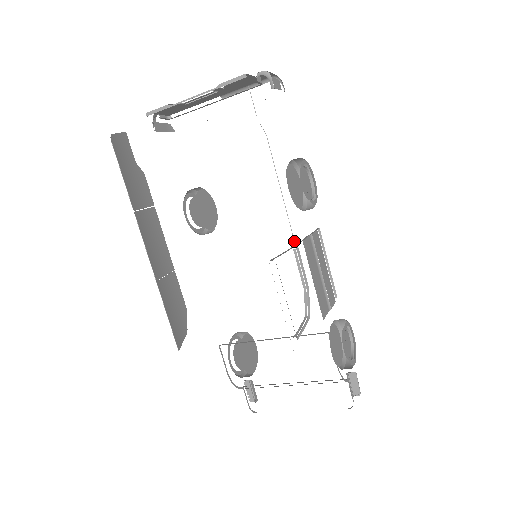
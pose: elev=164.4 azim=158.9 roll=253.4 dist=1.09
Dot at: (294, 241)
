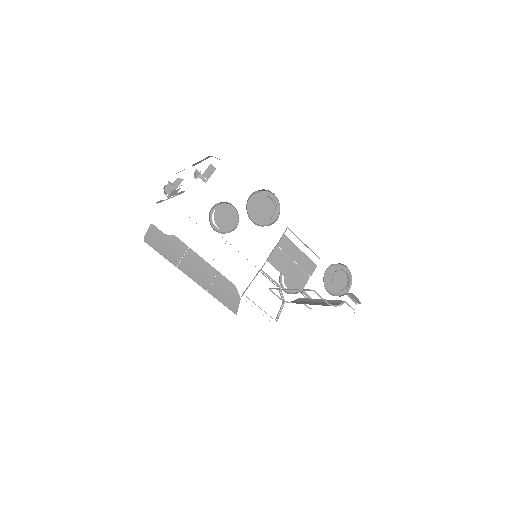
Dot at: occluded
